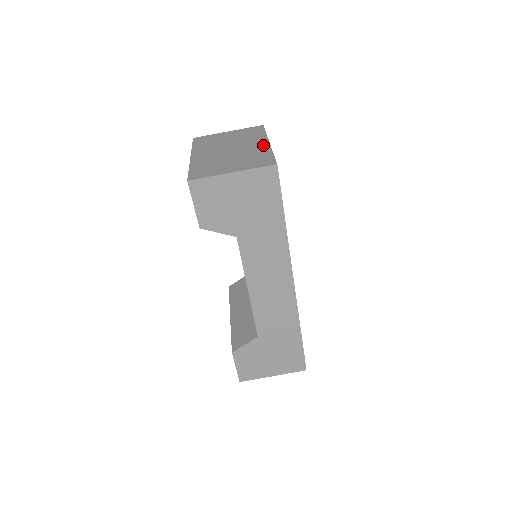
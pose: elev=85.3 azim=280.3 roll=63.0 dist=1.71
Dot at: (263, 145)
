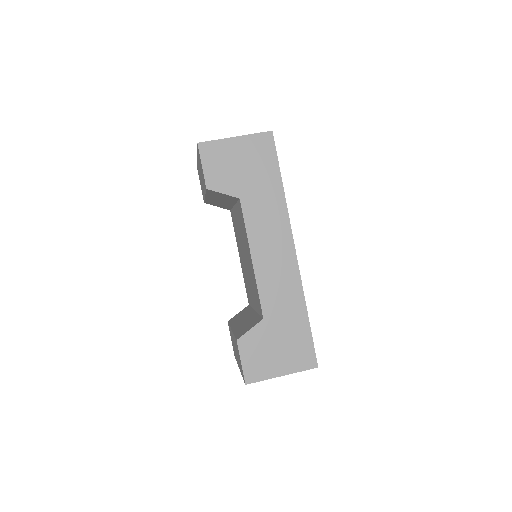
Dot at: occluded
